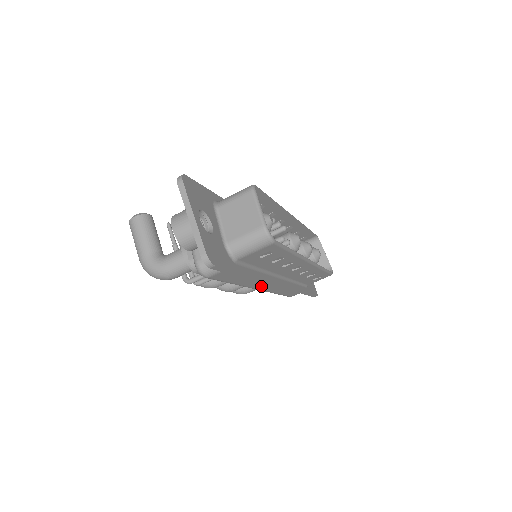
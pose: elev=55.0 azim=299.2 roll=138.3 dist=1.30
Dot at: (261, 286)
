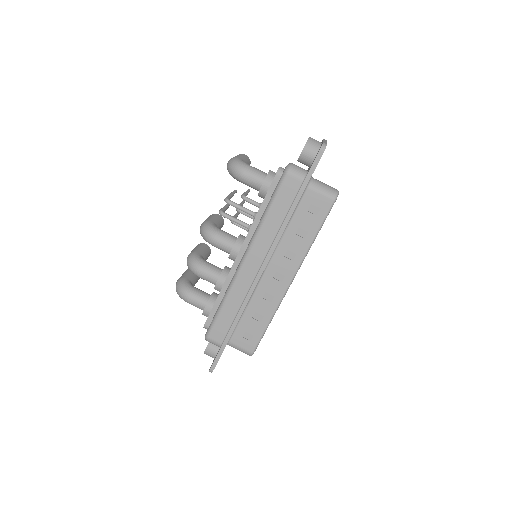
Dot at: (253, 257)
